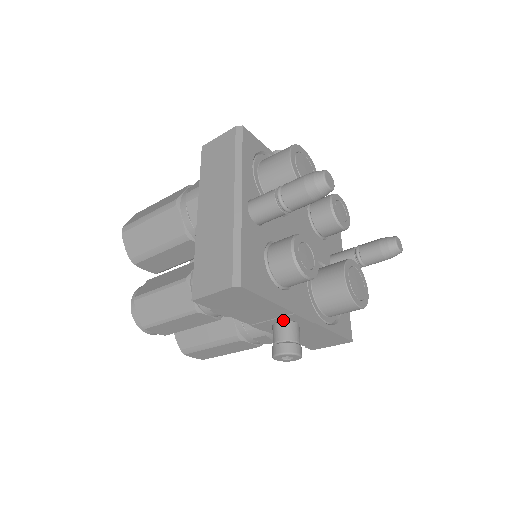
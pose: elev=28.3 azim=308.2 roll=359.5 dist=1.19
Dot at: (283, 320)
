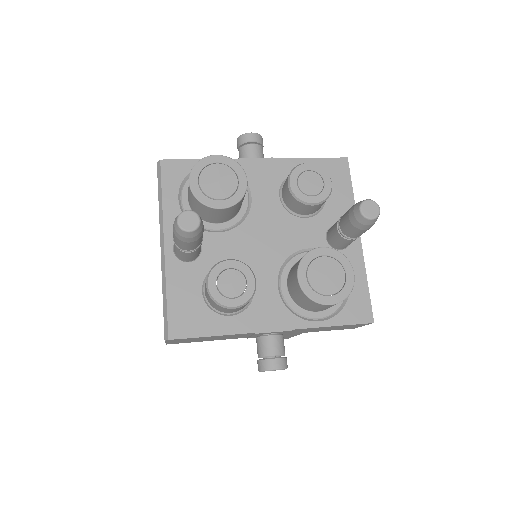
Dot at: (260, 334)
